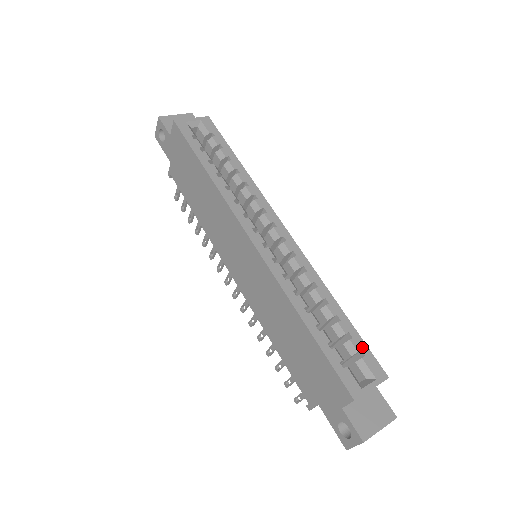
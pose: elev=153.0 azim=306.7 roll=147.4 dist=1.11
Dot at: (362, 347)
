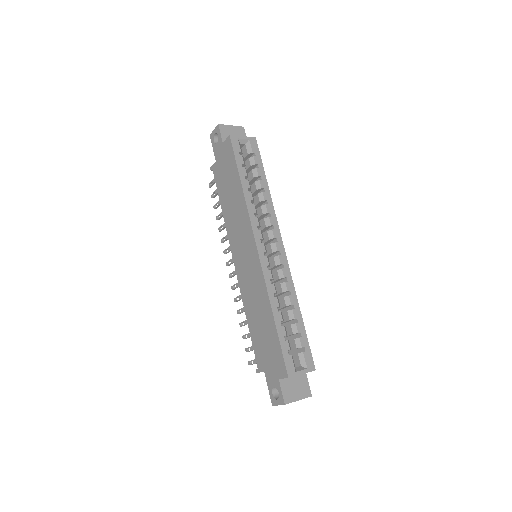
Dot at: (306, 345)
